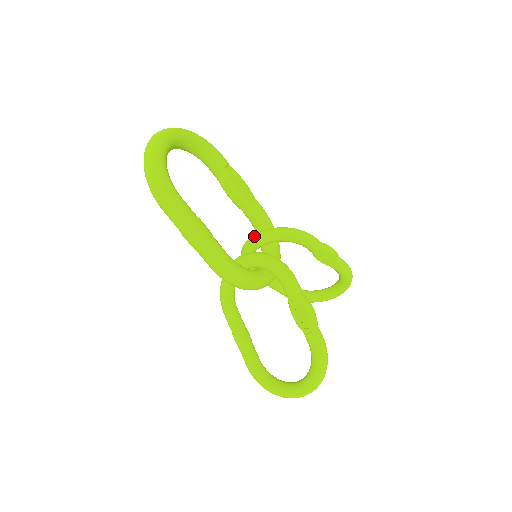
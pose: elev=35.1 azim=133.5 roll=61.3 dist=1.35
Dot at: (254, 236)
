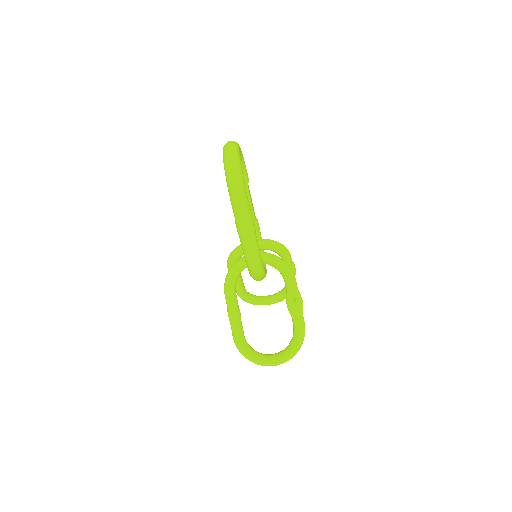
Dot at: occluded
